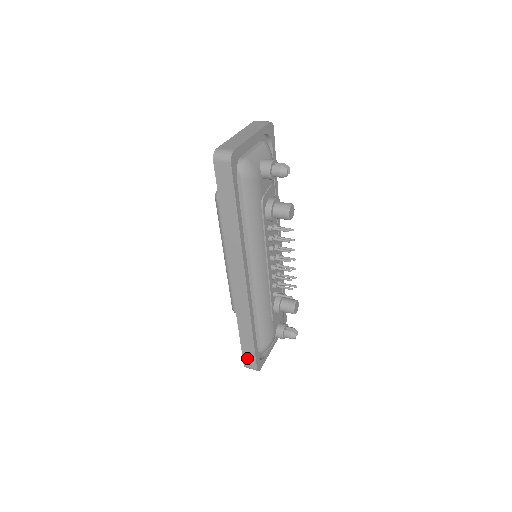
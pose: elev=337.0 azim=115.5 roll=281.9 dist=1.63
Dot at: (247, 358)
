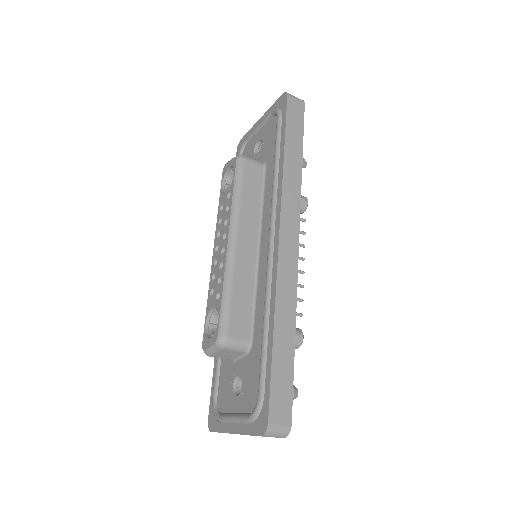
Dot at: (277, 399)
